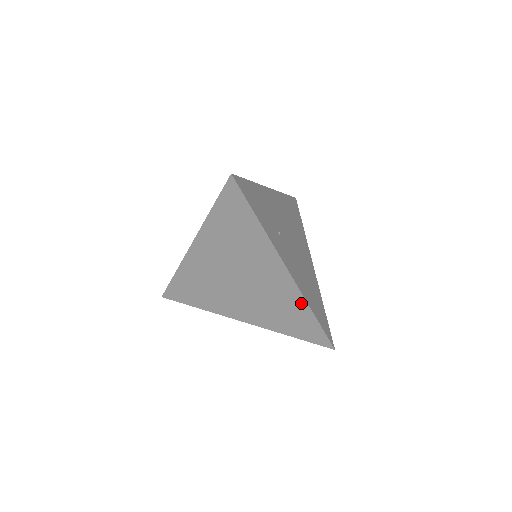
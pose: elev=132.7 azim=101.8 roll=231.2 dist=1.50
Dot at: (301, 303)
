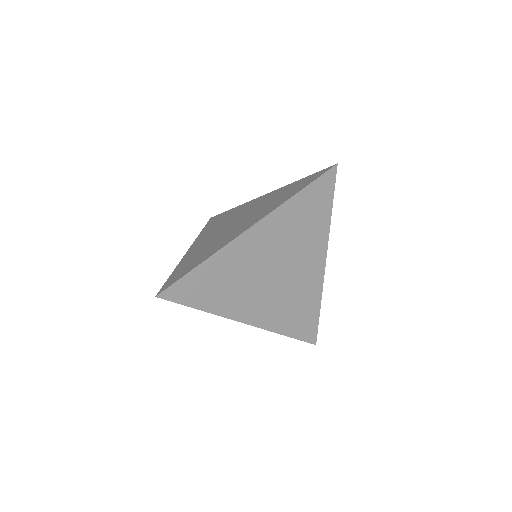
Dot at: (317, 297)
